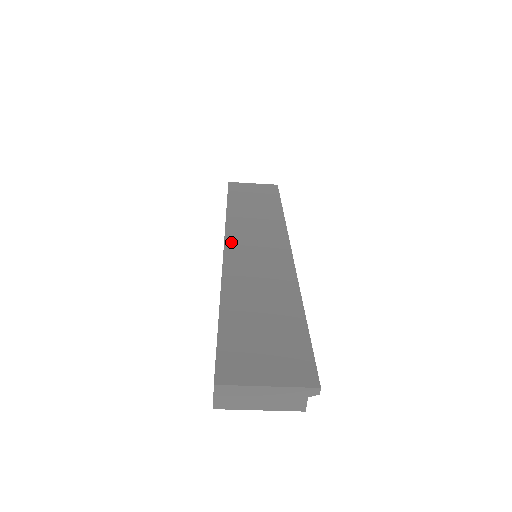
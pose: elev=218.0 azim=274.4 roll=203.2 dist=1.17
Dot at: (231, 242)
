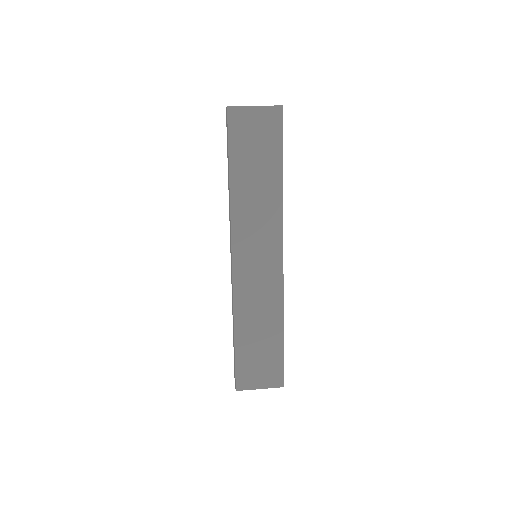
Dot at: (237, 253)
